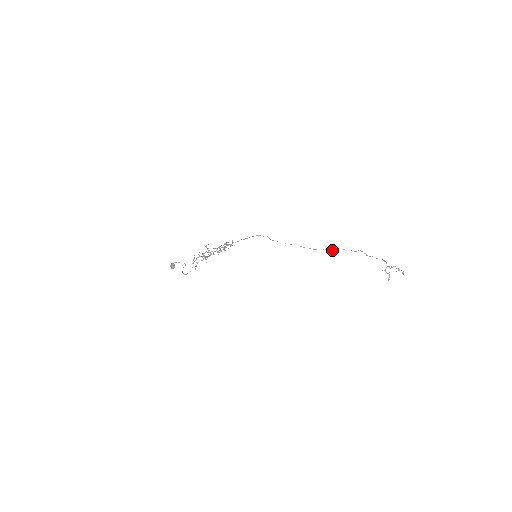
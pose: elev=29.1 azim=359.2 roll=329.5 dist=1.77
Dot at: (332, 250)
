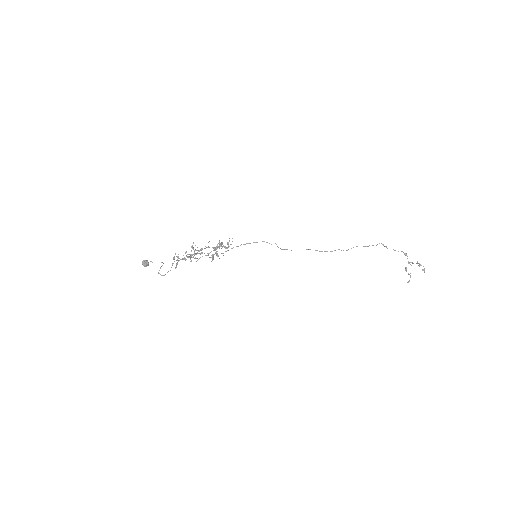
Dot at: occluded
